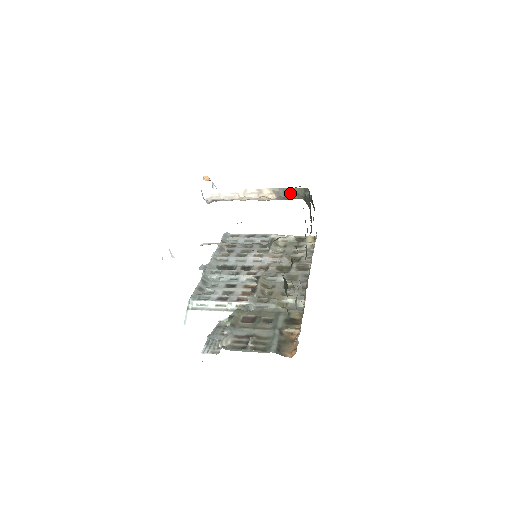
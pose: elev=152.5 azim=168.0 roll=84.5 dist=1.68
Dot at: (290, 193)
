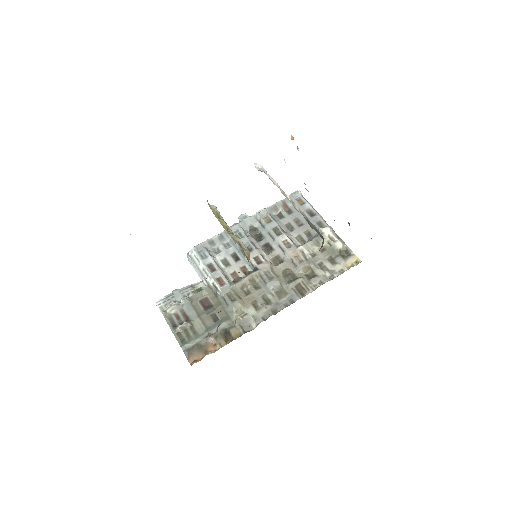
Dot at: (314, 228)
